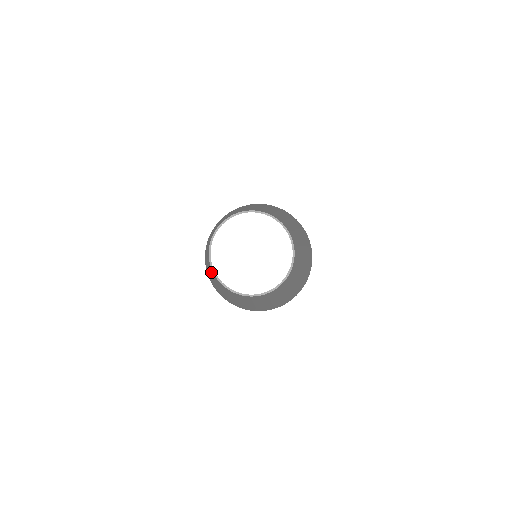
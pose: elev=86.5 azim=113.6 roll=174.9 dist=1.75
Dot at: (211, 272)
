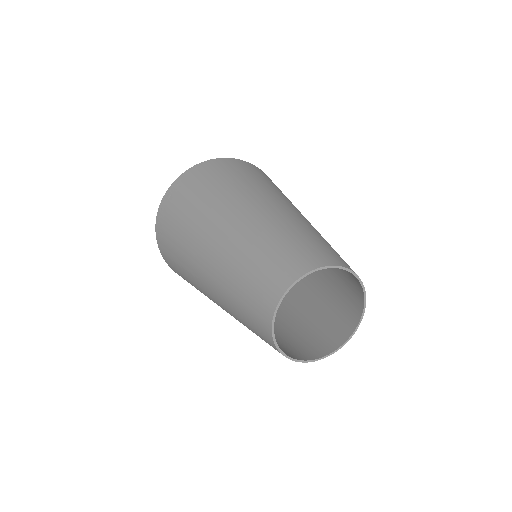
Dot at: (251, 281)
